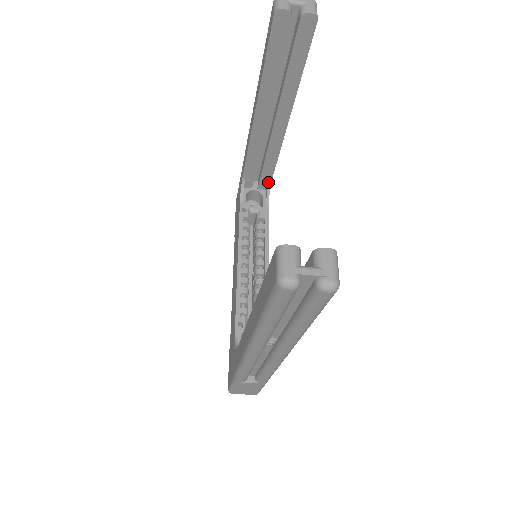
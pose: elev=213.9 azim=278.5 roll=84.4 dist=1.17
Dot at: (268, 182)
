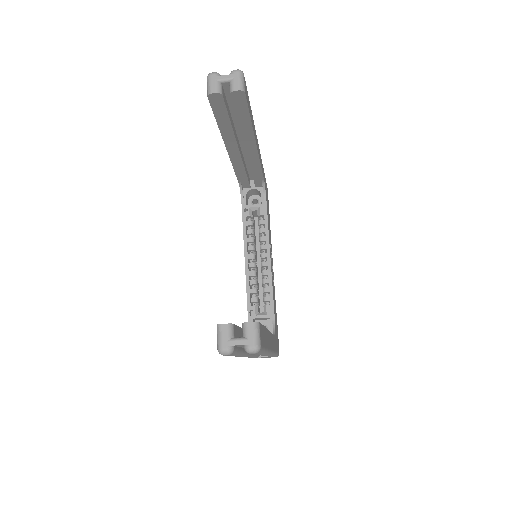
Dot at: (262, 182)
